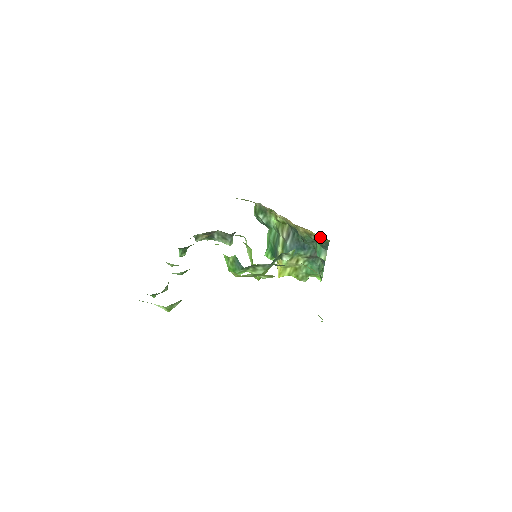
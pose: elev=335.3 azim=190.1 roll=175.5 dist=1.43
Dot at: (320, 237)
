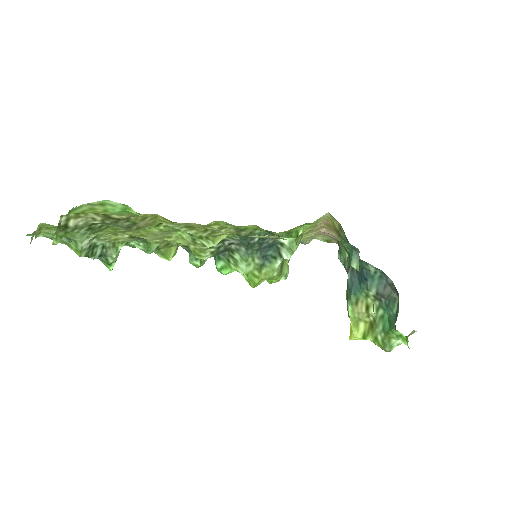
Dot at: (333, 221)
